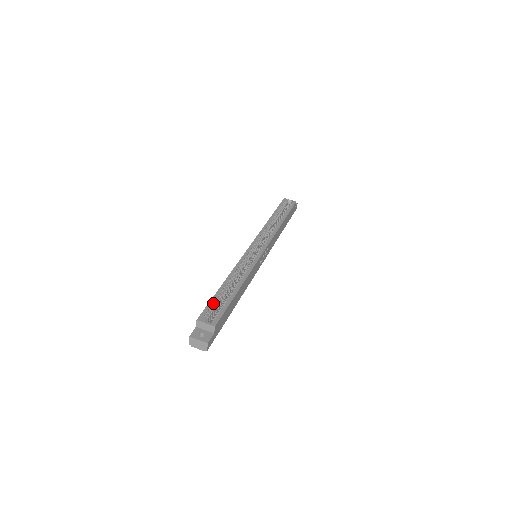
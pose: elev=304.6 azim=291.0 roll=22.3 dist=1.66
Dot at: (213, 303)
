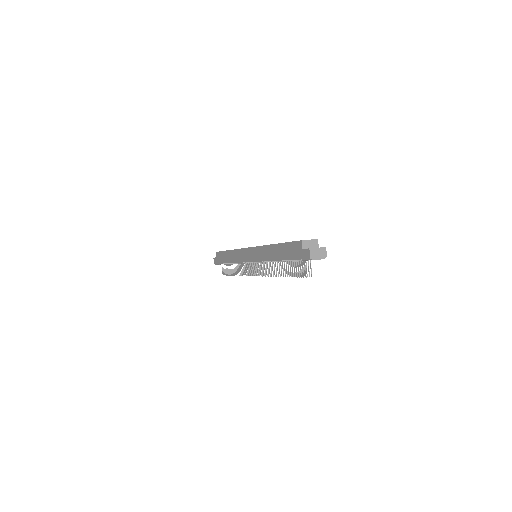
Dot at: occluded
